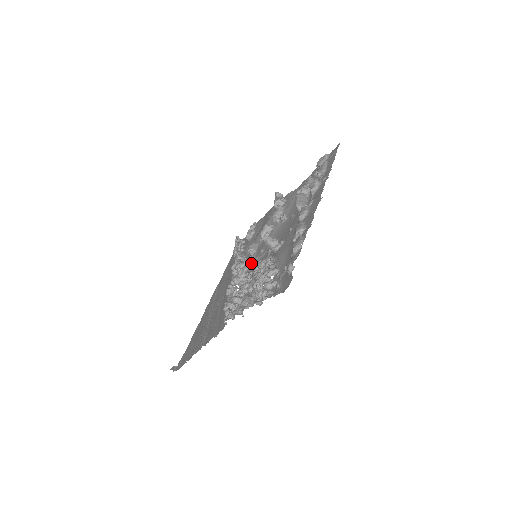
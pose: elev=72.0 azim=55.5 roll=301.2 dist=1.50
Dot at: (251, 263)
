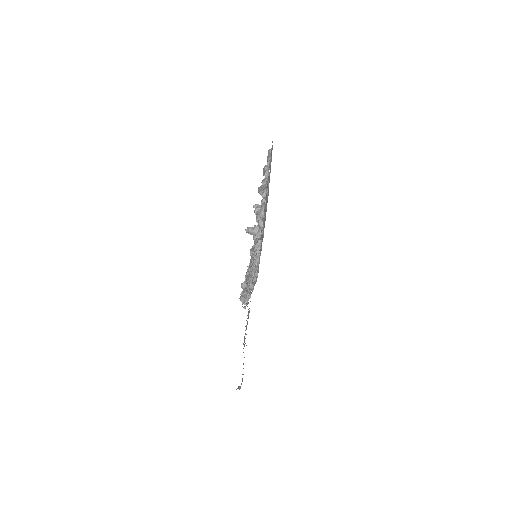
Dot at: occluded
